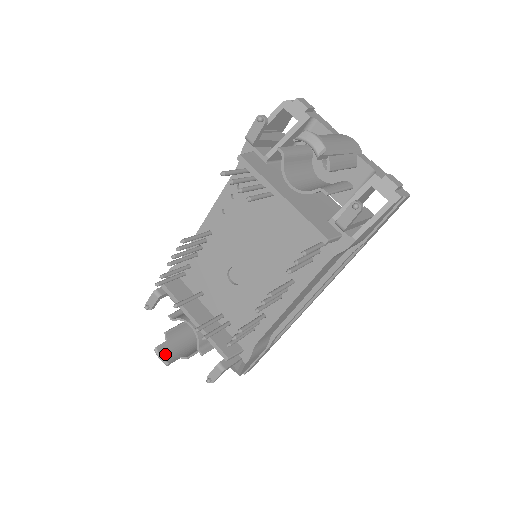
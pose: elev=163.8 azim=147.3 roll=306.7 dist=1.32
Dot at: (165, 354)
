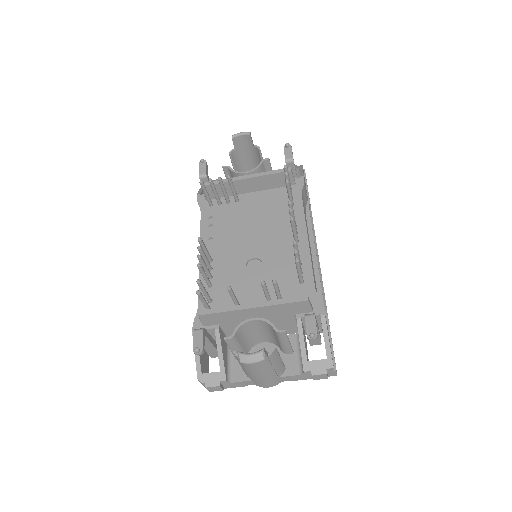
Dot at: occluded
